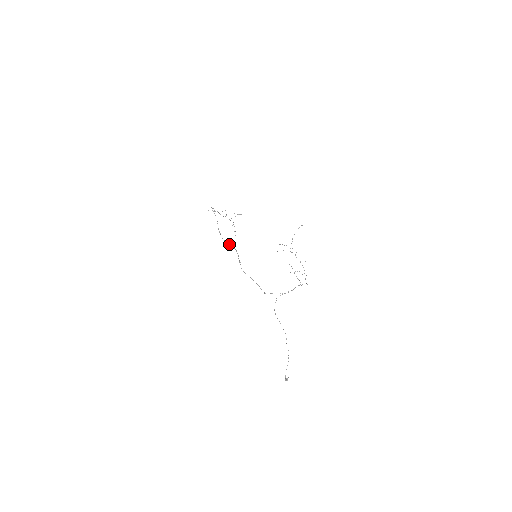
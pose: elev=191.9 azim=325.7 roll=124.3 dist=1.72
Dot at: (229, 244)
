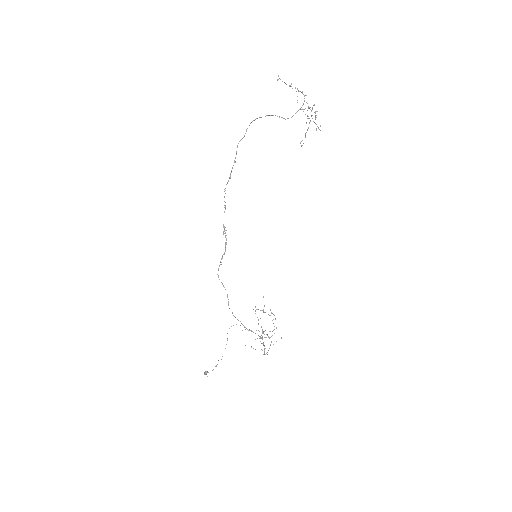
Dot at: (224, 227)
